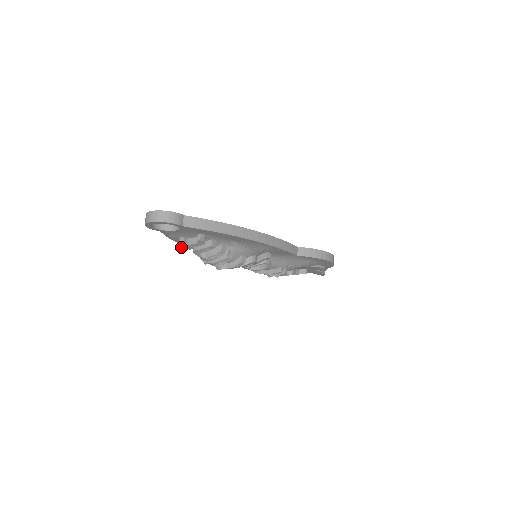
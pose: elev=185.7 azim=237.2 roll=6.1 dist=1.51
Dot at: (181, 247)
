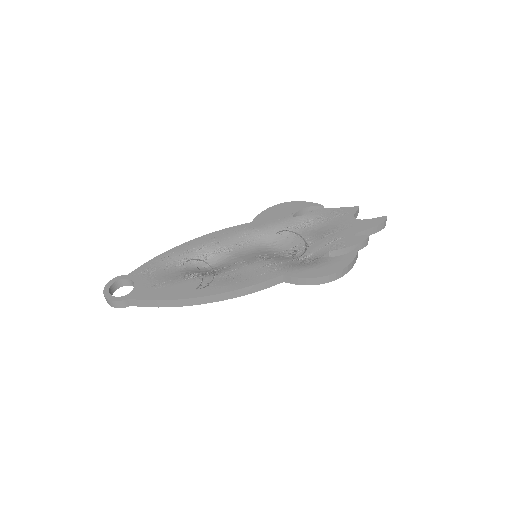
Dot at: occluded
